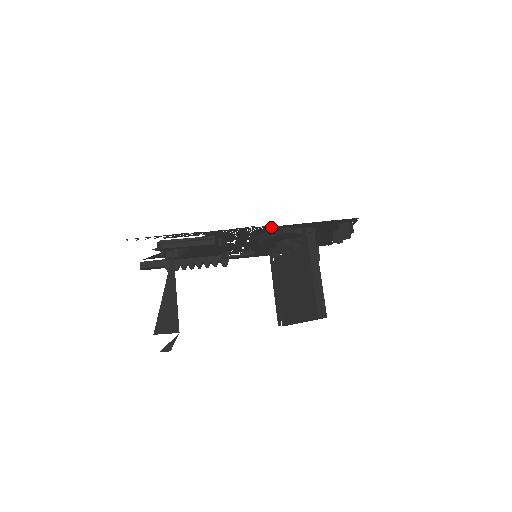
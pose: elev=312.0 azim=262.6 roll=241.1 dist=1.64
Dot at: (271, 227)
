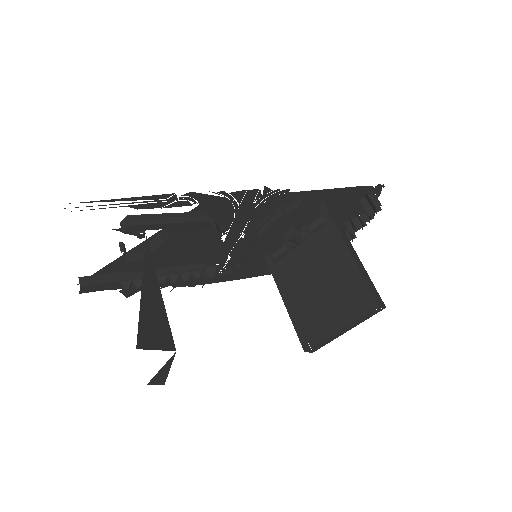
Dot at: (285, 195)
